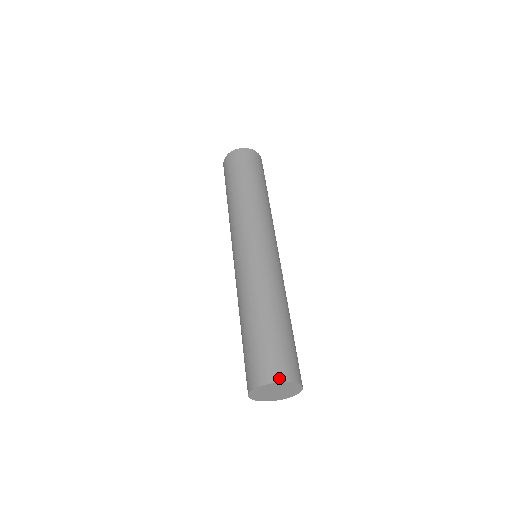
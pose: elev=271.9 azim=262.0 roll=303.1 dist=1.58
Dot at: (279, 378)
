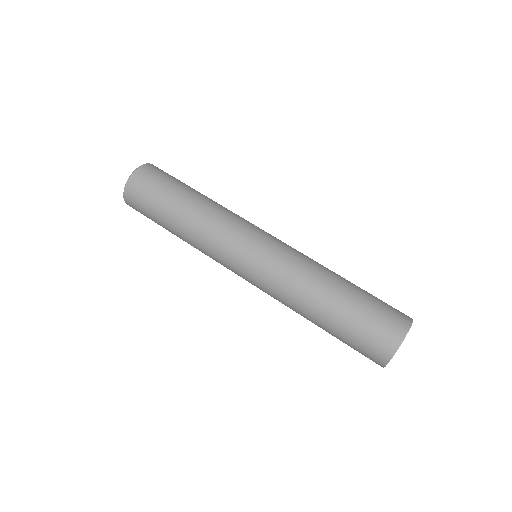
Dot at: (407, 324)
